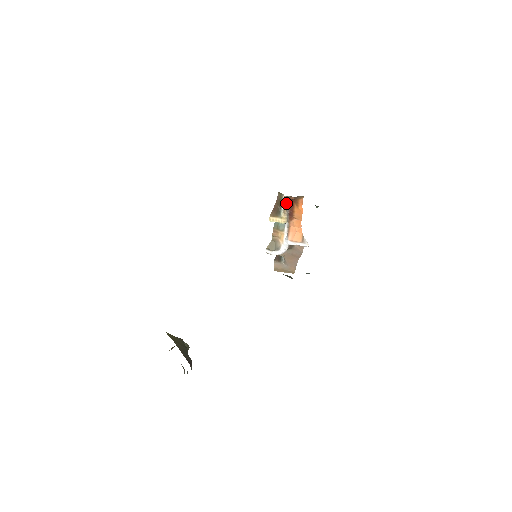
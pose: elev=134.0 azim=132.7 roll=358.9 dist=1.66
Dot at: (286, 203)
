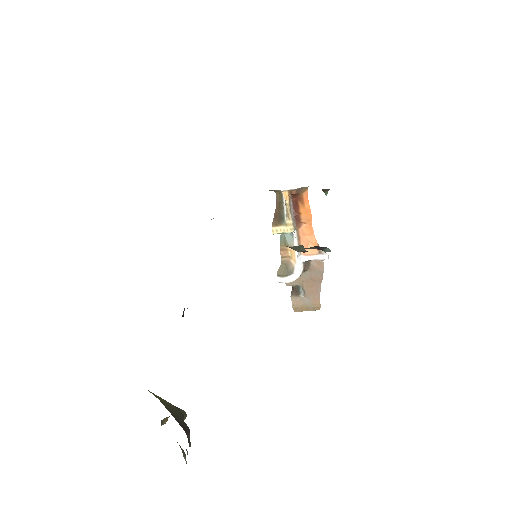
Dot at: (288, 201)
